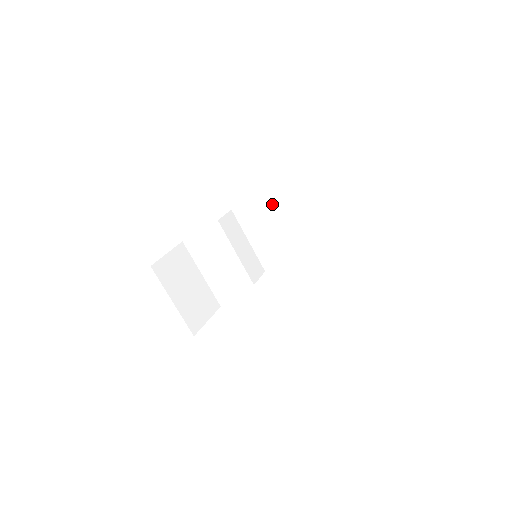
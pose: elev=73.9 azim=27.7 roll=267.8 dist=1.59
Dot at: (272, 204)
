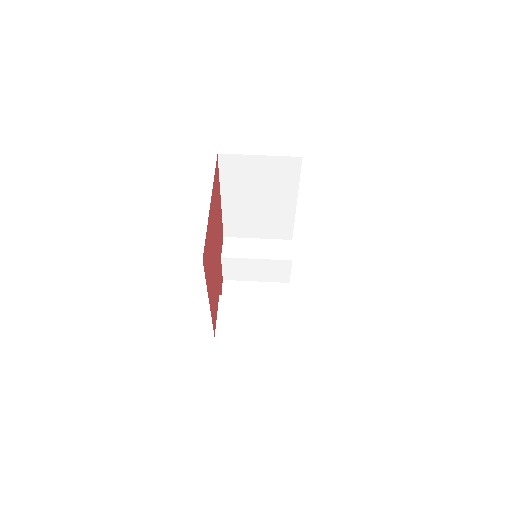
Dot at: (232, 208)
